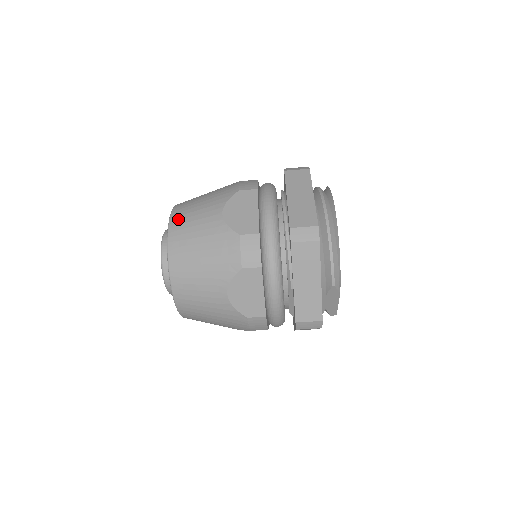
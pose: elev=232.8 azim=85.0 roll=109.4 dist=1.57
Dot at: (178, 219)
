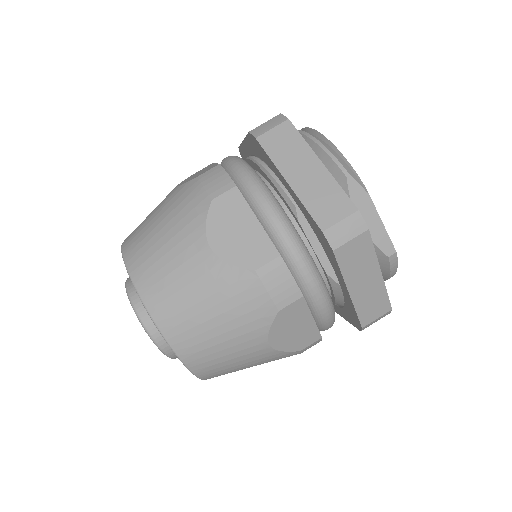
Dot at: occluded
